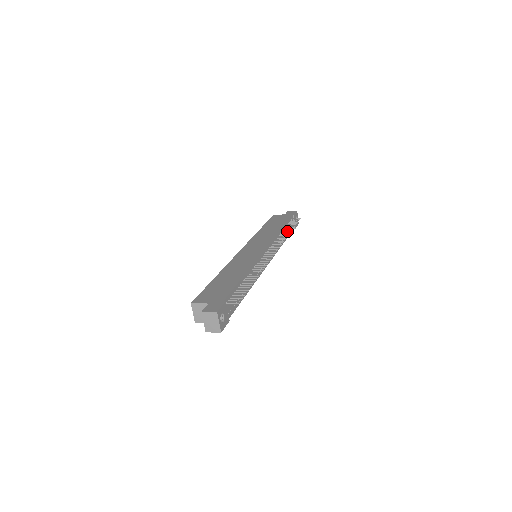
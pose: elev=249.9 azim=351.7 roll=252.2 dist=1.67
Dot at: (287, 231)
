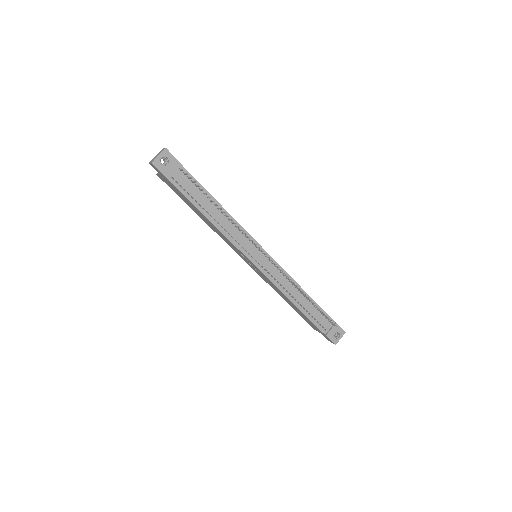
Dot at: (307, 297)
